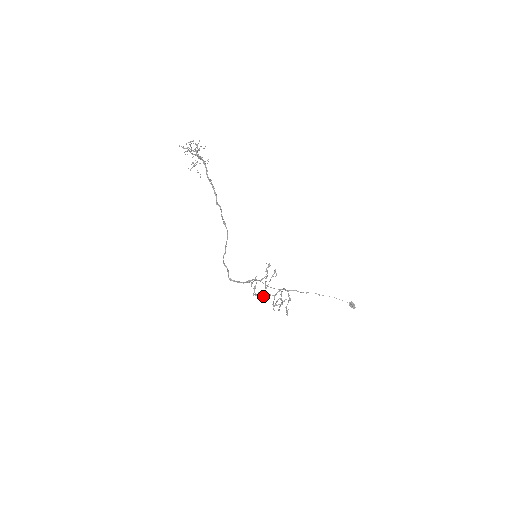
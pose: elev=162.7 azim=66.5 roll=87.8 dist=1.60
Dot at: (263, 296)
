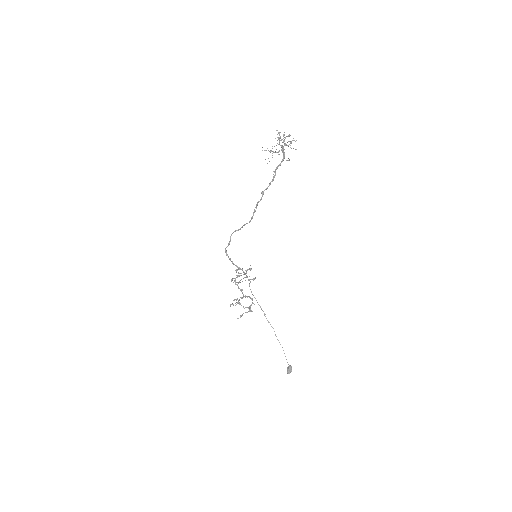
Dot at: (238, 288)
